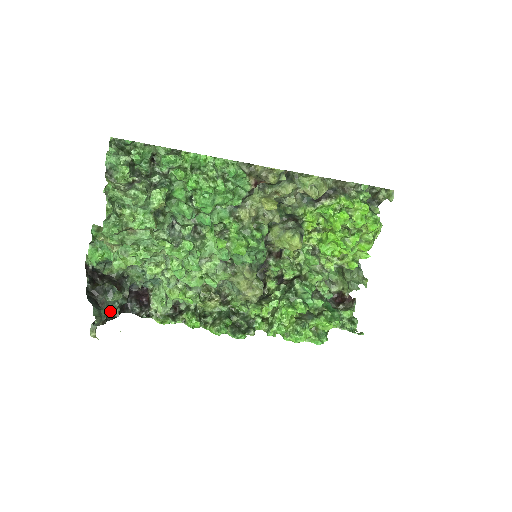
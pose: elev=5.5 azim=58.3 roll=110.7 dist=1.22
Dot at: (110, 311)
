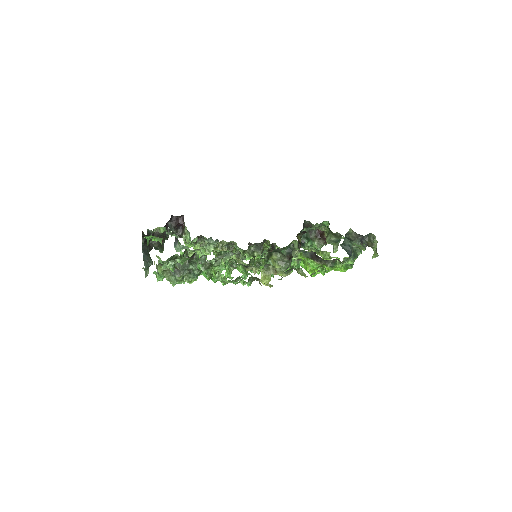
Dot at: occluded
